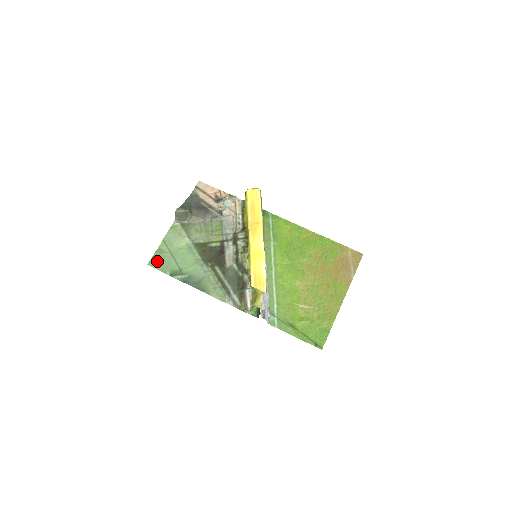
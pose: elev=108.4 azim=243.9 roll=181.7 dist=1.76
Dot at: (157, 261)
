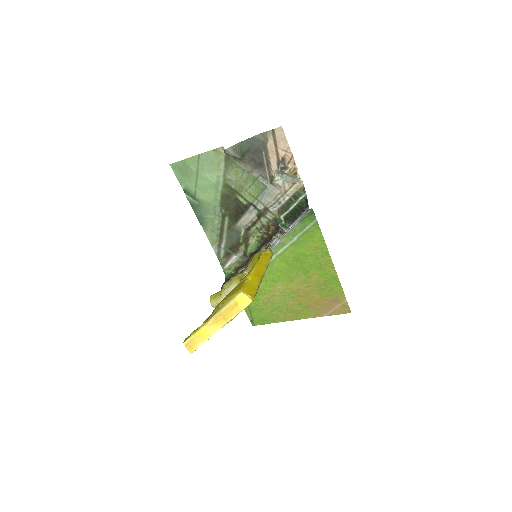
Dot at: (180, 169)
